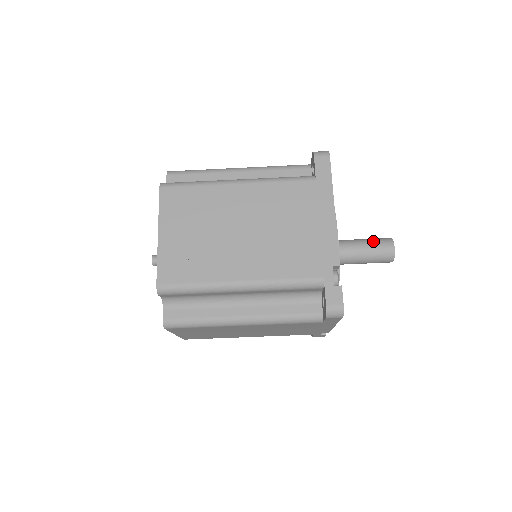
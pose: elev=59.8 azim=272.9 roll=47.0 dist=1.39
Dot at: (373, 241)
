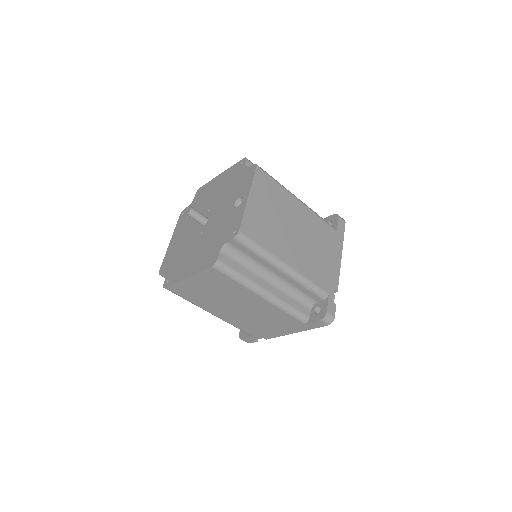
Dot at: occluded
